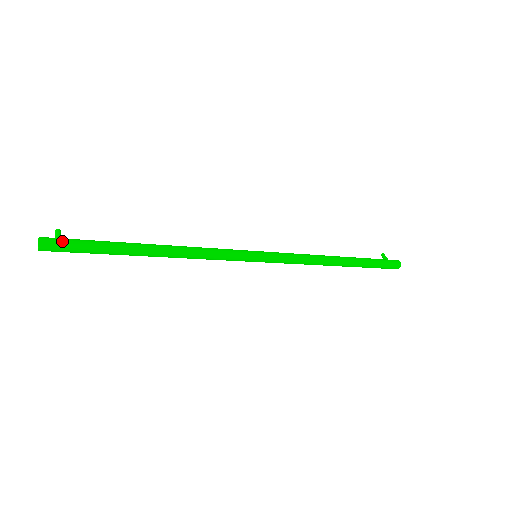
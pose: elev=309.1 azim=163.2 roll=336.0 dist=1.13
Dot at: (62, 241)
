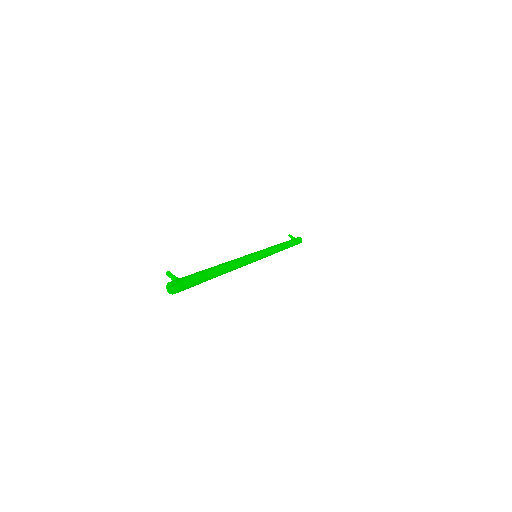
Dot at: (186, 280)
